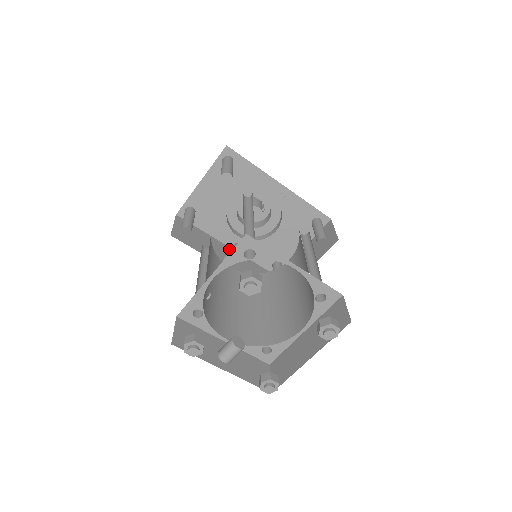
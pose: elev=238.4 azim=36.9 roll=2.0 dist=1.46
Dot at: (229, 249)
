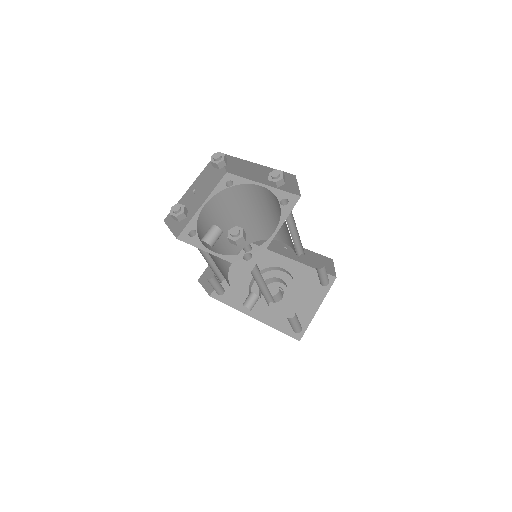
Dot at: (251, 316)
